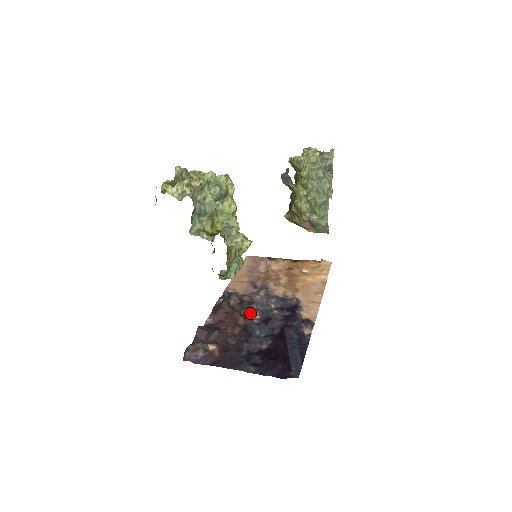
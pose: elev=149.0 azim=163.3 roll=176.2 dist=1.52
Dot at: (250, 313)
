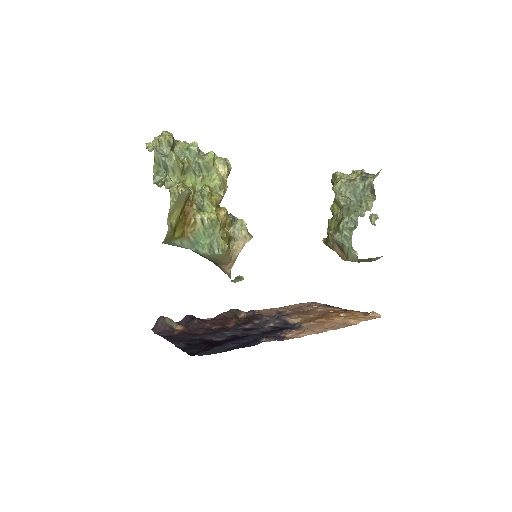
Dot at: (245, 323)
